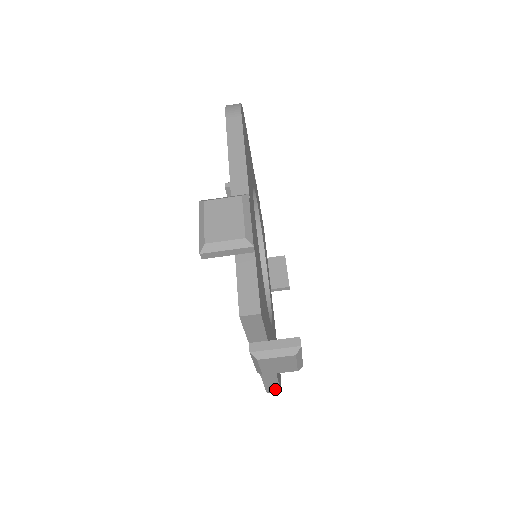
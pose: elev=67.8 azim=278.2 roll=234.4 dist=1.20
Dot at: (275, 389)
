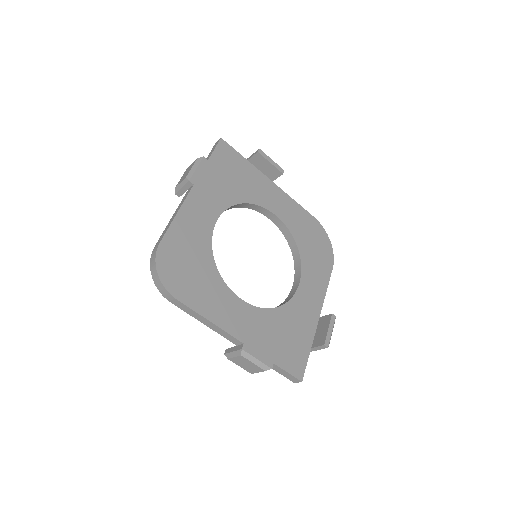
Dot at: (330, 271)
